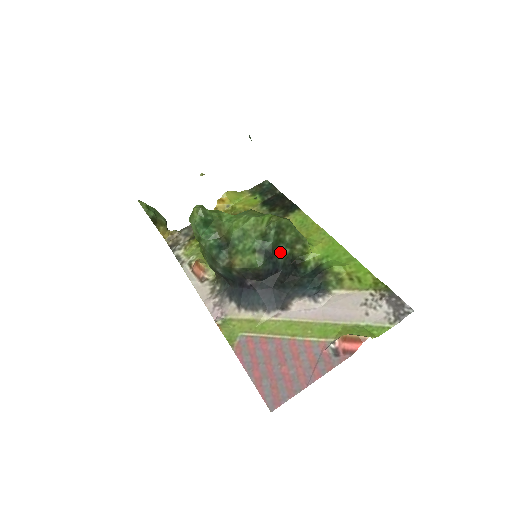
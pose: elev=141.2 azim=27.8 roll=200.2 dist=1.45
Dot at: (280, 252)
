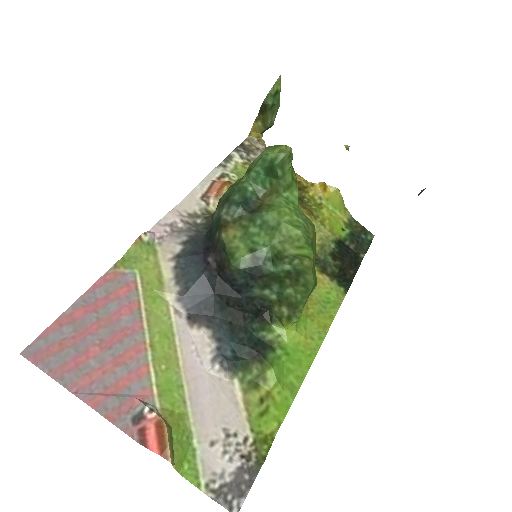
Dot at: (267, 287)
